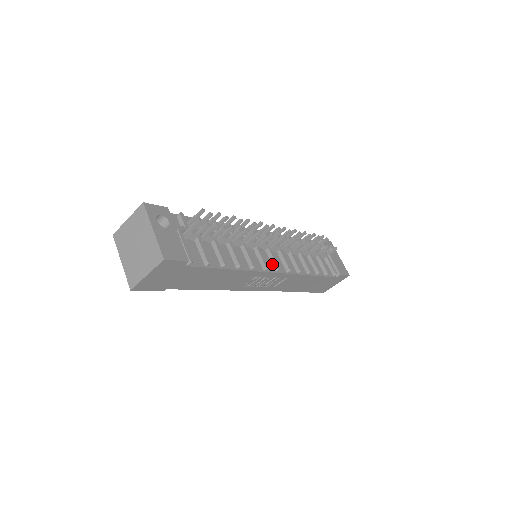
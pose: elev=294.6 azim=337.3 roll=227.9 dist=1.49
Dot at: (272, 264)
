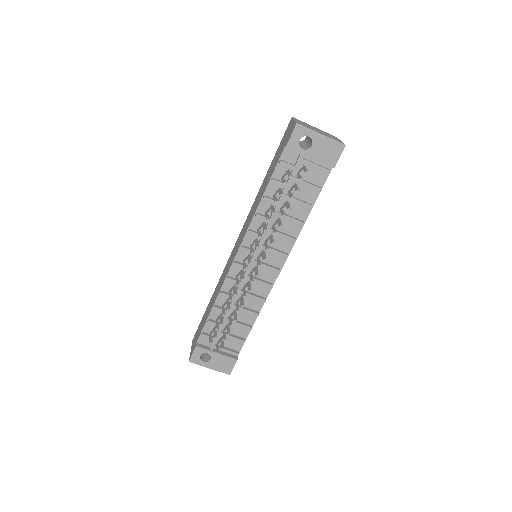
Dot at: (272, 269)
